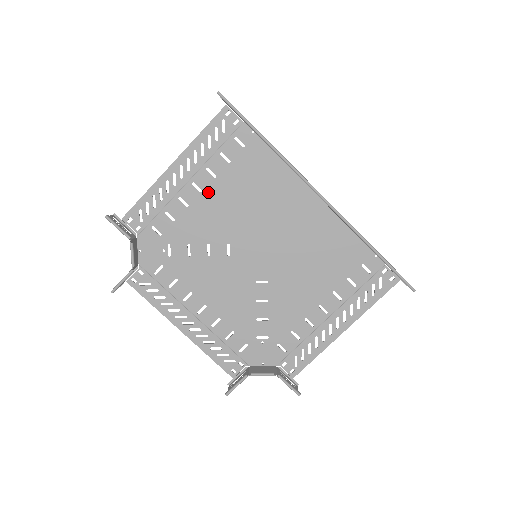
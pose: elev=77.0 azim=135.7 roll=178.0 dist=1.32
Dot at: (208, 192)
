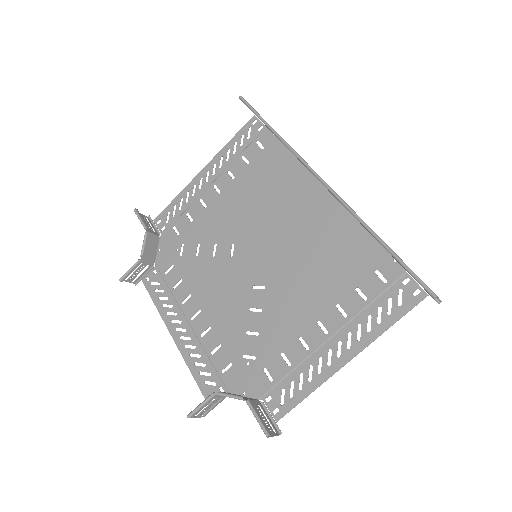
Dot at: (225, 193)
